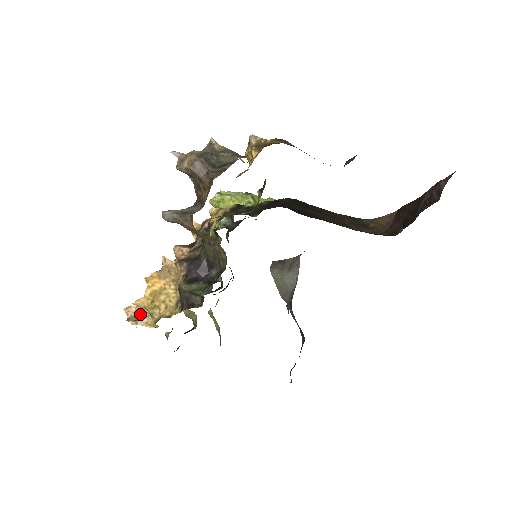
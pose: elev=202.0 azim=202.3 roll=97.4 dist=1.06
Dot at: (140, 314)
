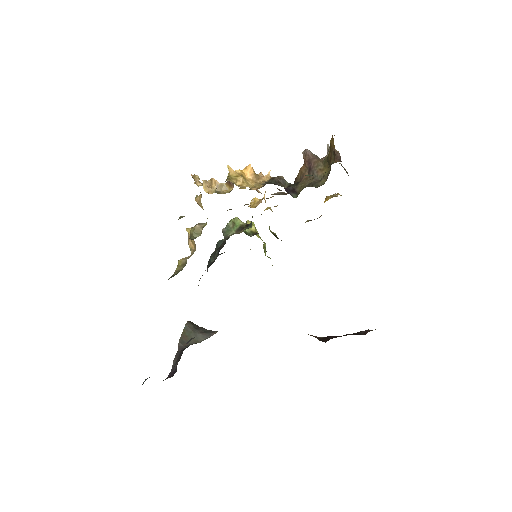
Dot at: (208, 180)
